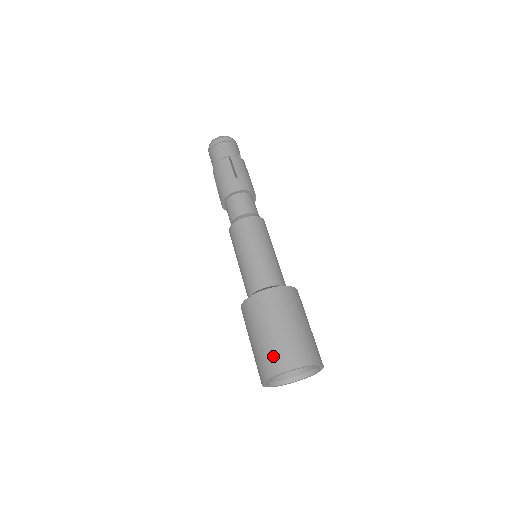
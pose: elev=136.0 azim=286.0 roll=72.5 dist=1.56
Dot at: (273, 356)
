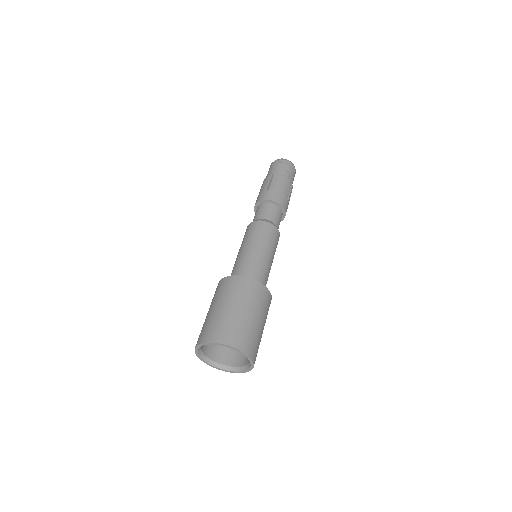
Dot at: (203, 329)
